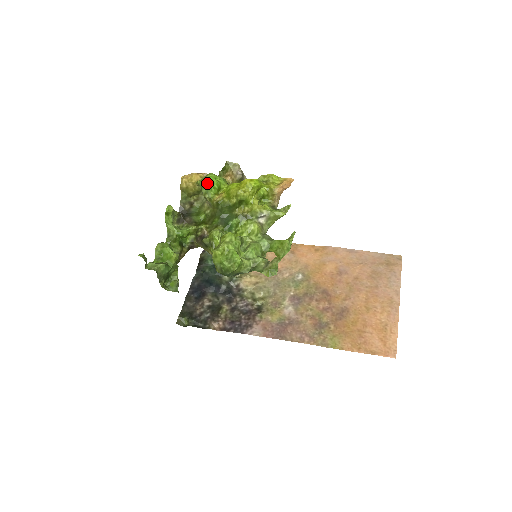
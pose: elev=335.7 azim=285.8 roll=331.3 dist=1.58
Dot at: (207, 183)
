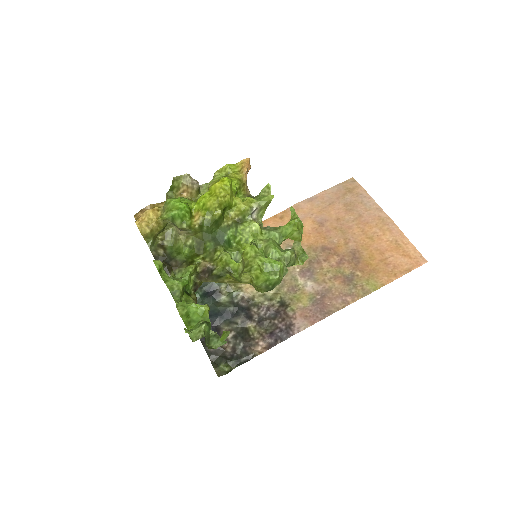
Dot at: (178, 211)
